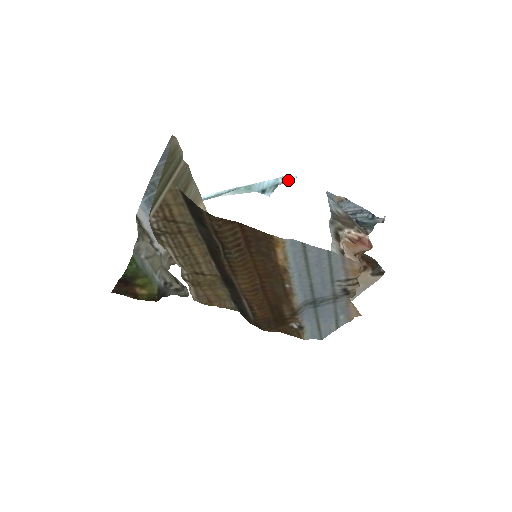
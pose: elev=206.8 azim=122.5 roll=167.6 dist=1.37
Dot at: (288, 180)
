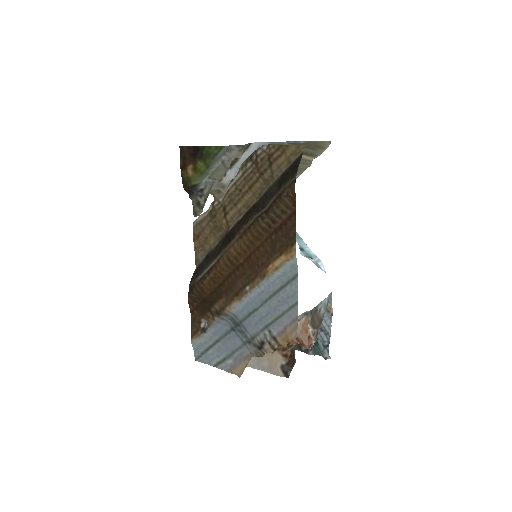
Dot at: (319, 266)
